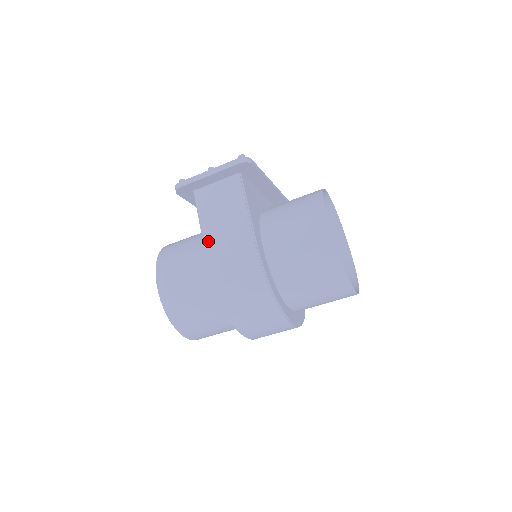
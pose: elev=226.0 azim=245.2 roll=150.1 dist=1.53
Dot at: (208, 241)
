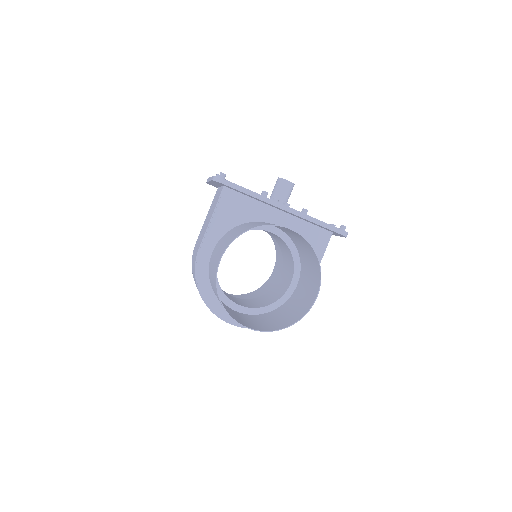
Dot at: (201, 230)
